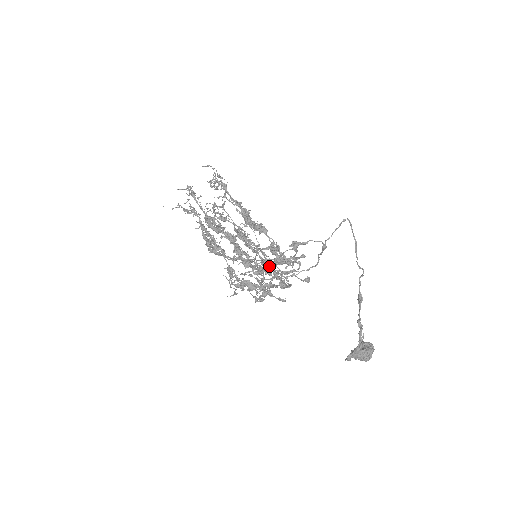
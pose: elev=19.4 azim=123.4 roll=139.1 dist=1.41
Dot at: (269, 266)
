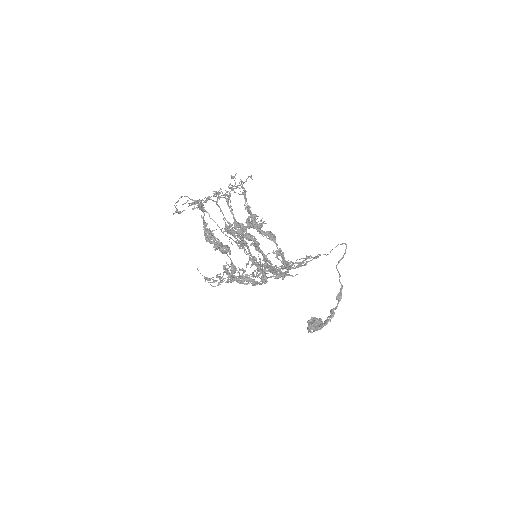
Dot at: (257, 262)
